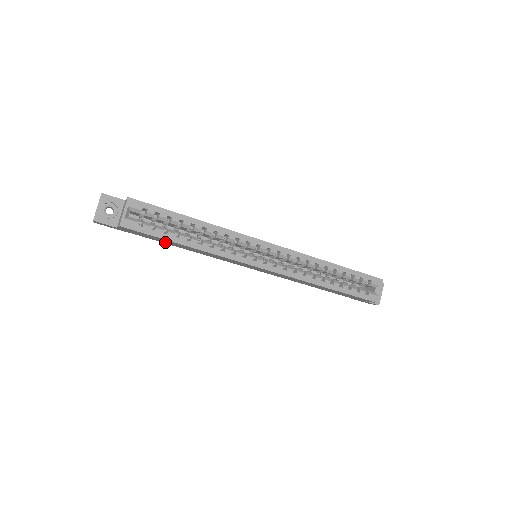
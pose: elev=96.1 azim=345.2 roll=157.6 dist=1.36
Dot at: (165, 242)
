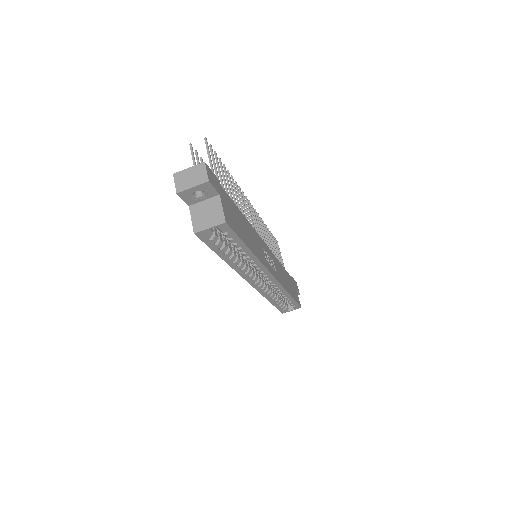
Dot at: occluded
